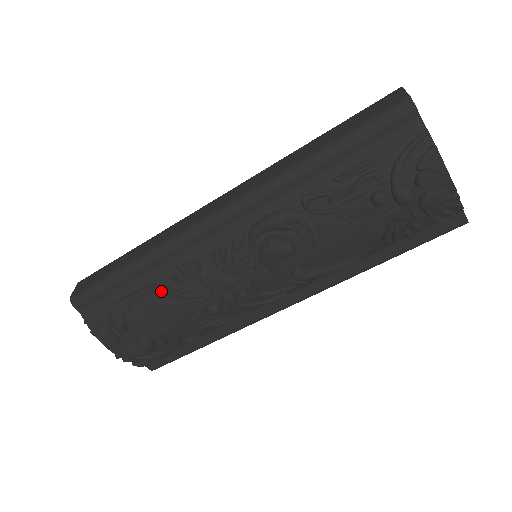
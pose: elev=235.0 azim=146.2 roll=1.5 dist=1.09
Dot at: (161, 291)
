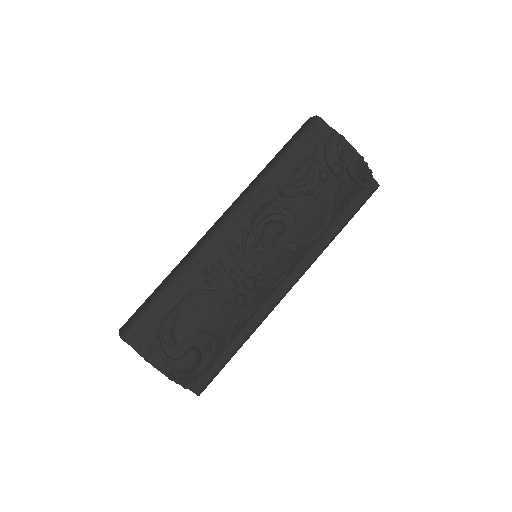
Dot at: (198, 295)
